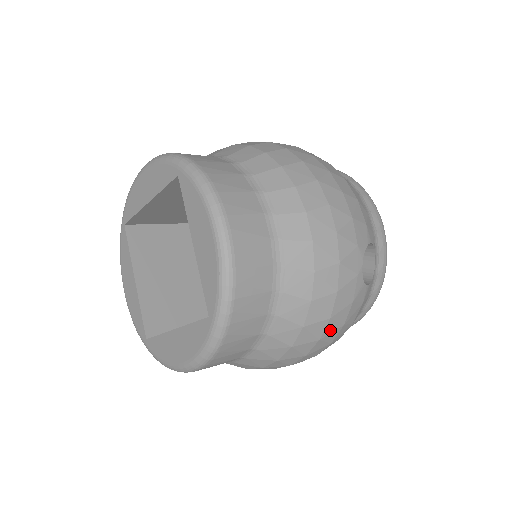
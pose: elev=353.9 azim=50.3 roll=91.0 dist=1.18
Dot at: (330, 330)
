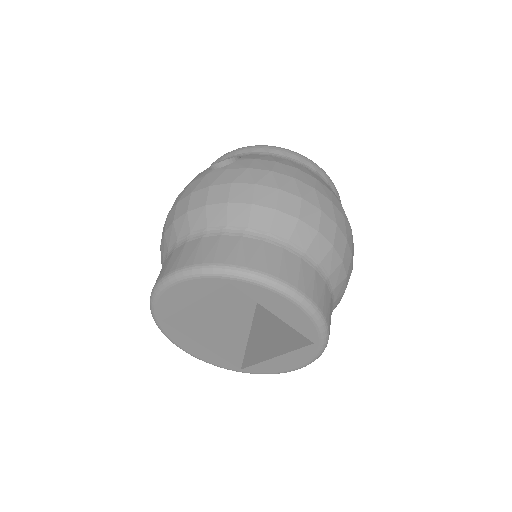
Dot at: occluded
